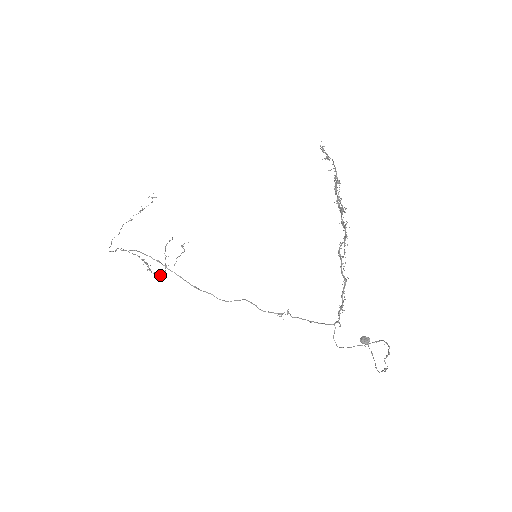
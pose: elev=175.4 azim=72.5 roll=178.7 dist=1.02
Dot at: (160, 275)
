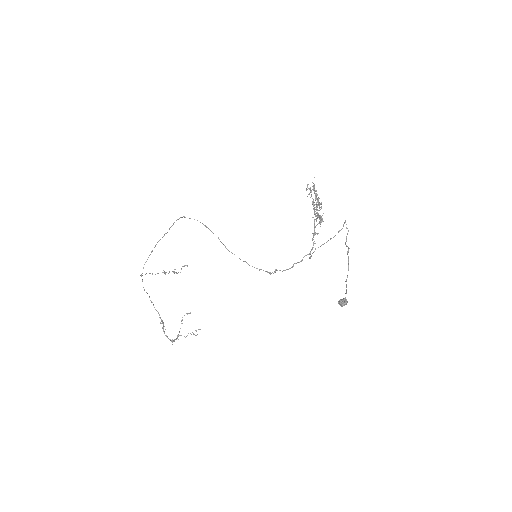
Dot at: (171, 340)
